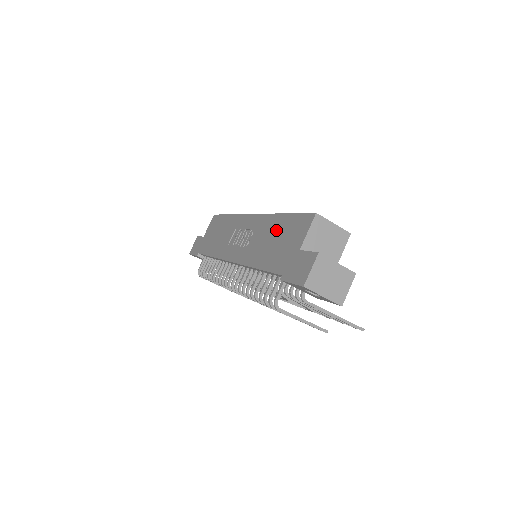
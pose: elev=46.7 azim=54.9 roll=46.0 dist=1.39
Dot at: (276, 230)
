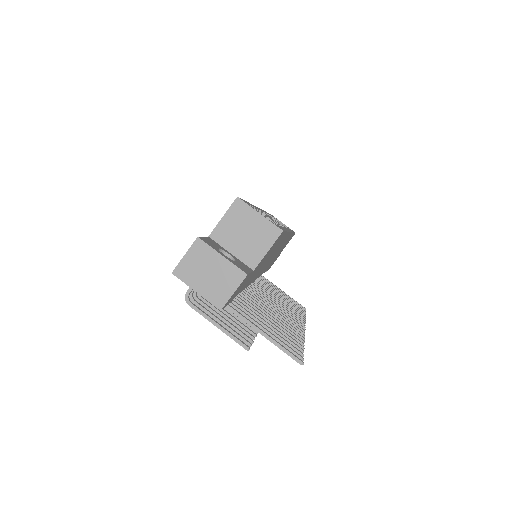
Dot at: occluded
